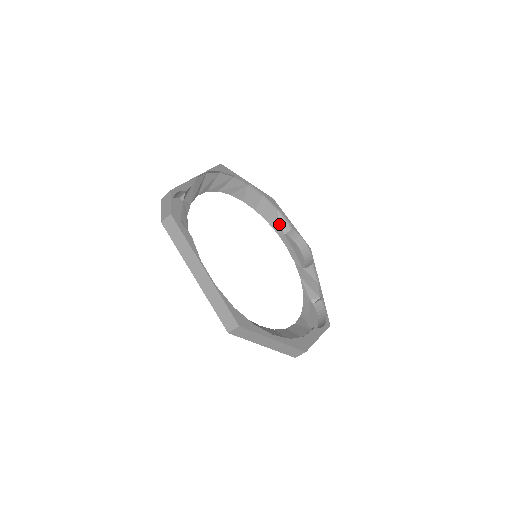
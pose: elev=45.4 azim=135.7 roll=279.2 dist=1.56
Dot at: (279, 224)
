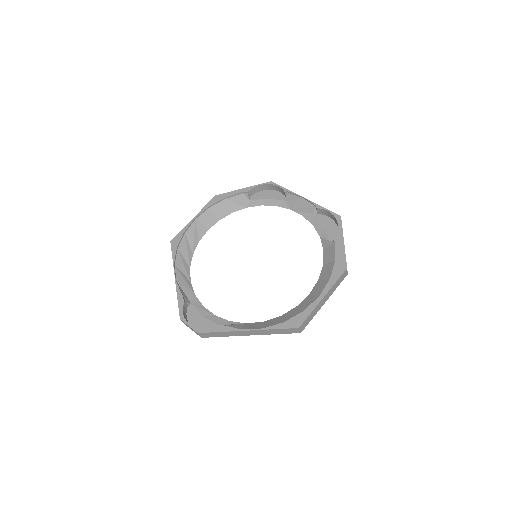
Dot at: (239, 202)
